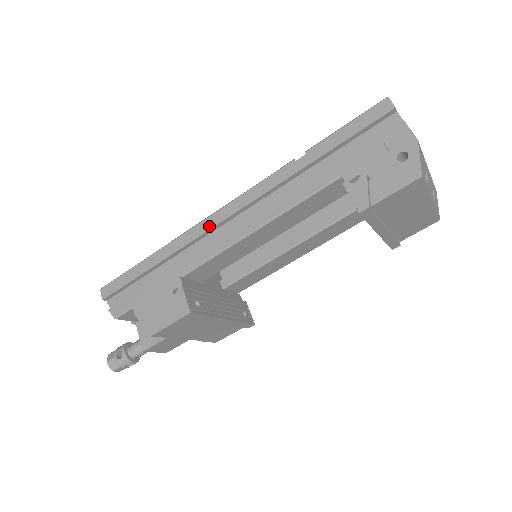
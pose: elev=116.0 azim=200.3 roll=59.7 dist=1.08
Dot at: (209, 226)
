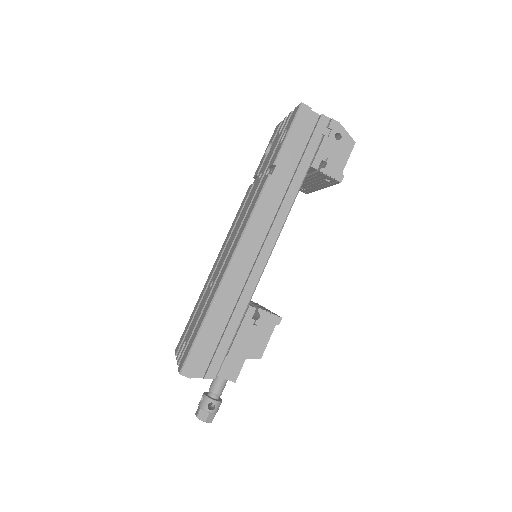
Dot at: (242, 257)
